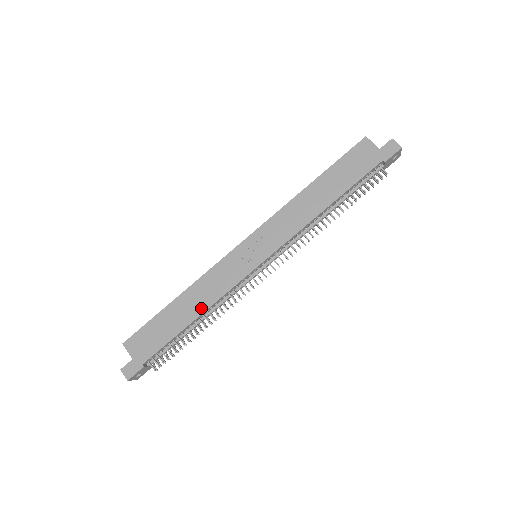
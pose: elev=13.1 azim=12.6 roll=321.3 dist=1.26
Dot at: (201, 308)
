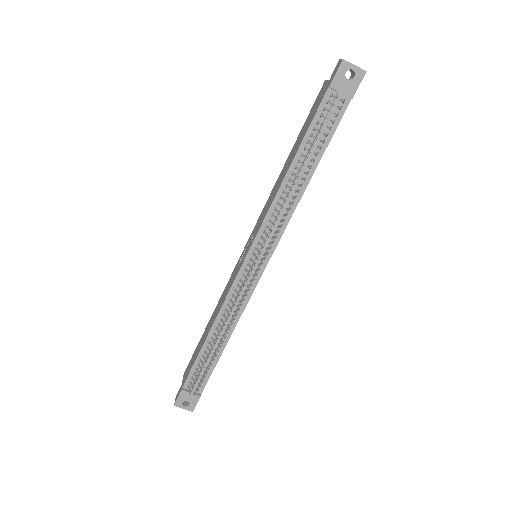
Dot at: (213, 321)
